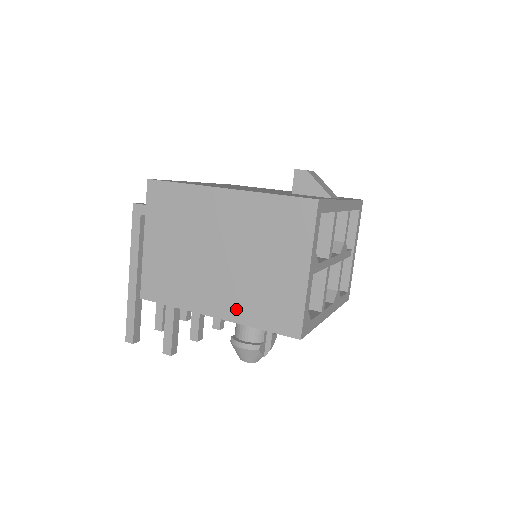
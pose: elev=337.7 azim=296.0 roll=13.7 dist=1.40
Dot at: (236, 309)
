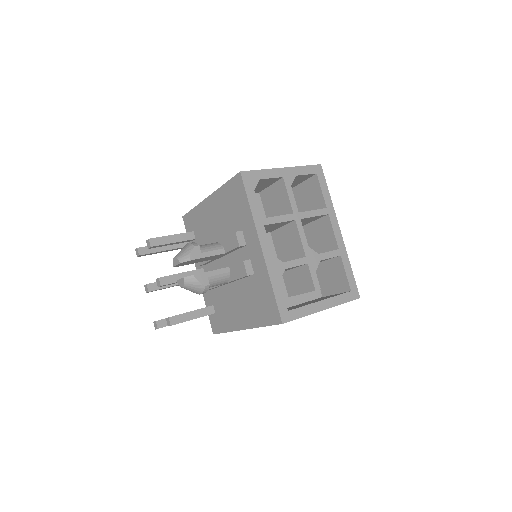
Dot at: occluded
